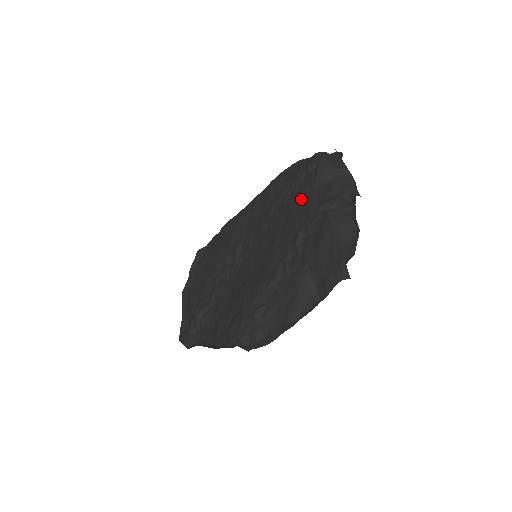
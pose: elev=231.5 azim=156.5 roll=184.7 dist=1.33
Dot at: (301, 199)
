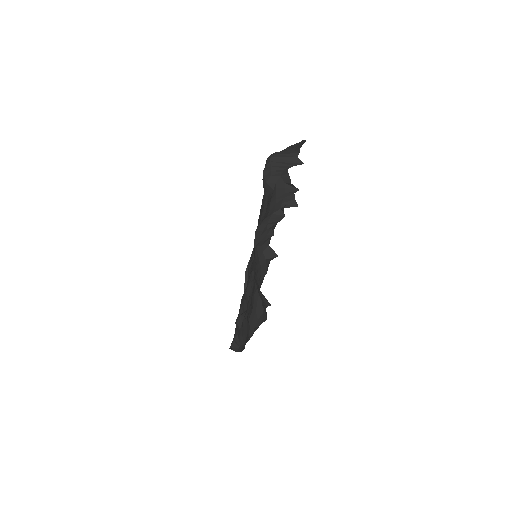
Dot at: (261, 209)
